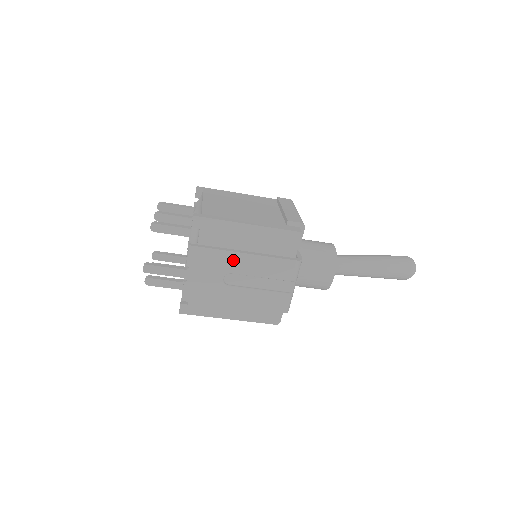
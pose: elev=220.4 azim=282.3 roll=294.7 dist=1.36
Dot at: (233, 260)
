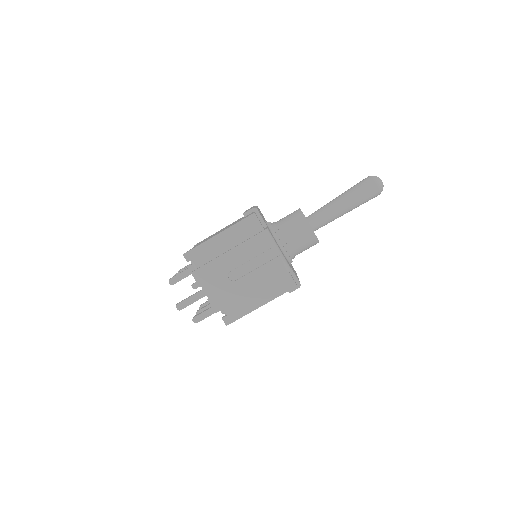
Dot at: (224, 262)
